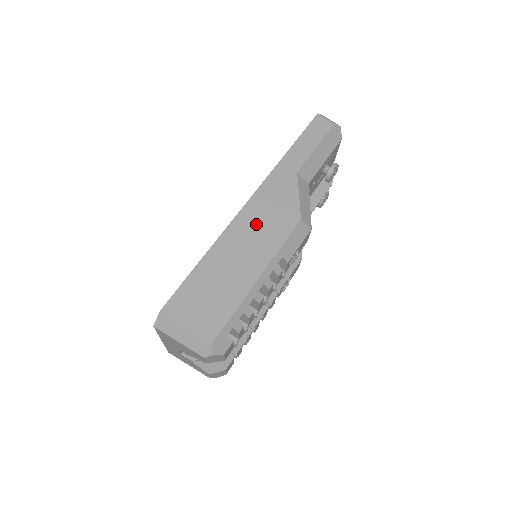
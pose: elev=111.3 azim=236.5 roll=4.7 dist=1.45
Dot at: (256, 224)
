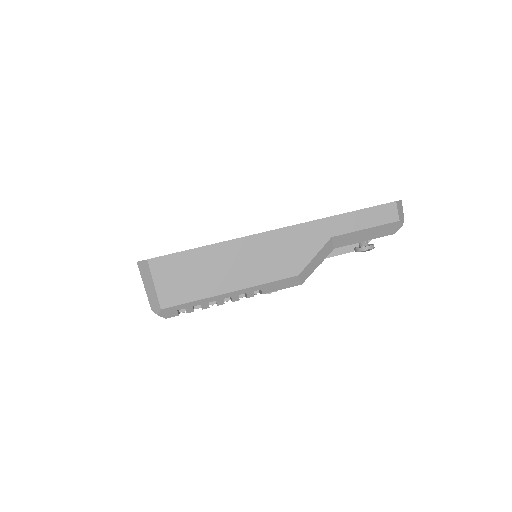
Dot at: (265, 252)
